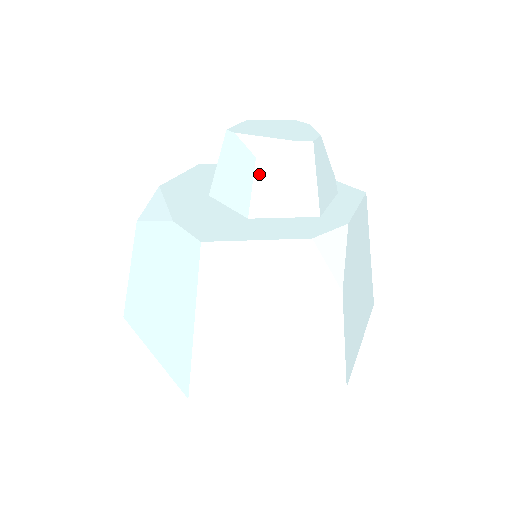
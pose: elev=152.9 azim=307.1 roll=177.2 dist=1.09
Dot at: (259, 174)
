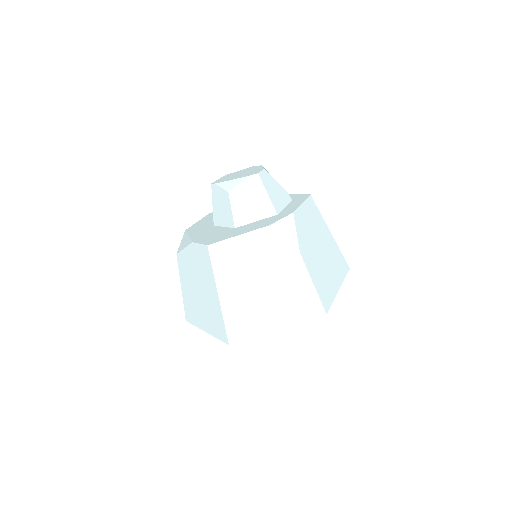
Dot at: (233, 201)
